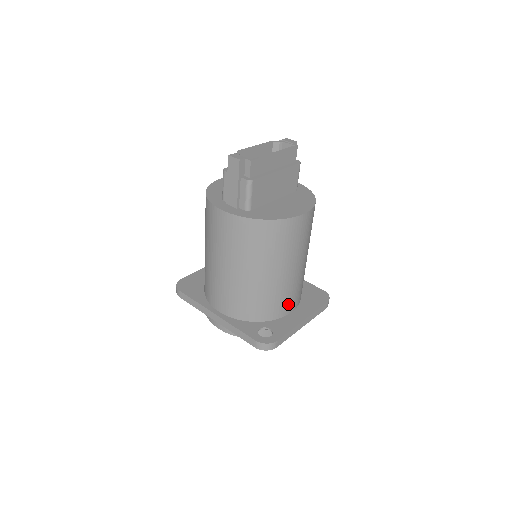
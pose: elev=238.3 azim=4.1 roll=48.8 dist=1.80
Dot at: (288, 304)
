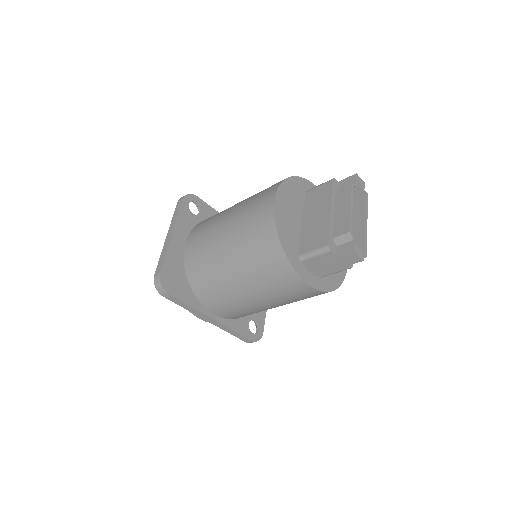
Dot at: occluded
